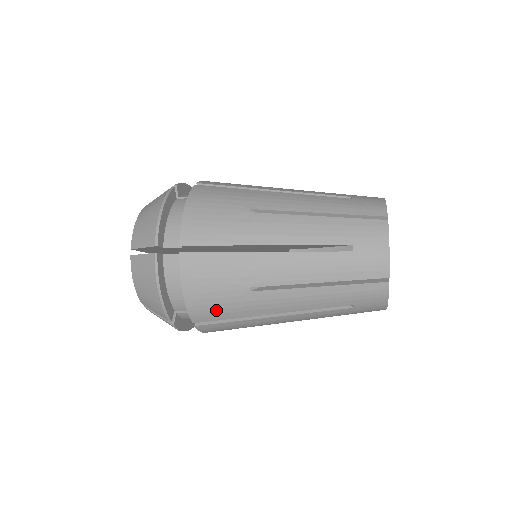
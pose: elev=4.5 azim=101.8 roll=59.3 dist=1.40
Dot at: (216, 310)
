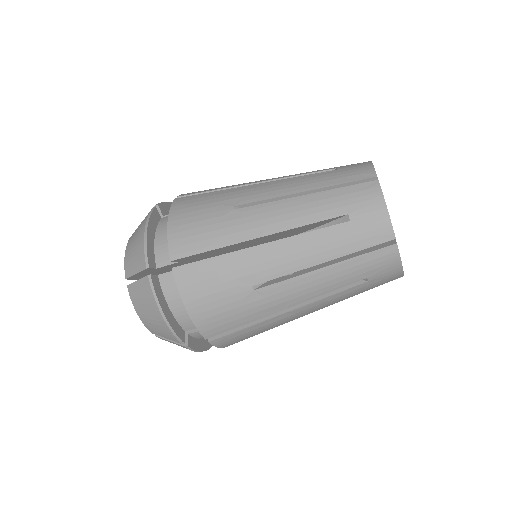
Dot at: (197, 236)
